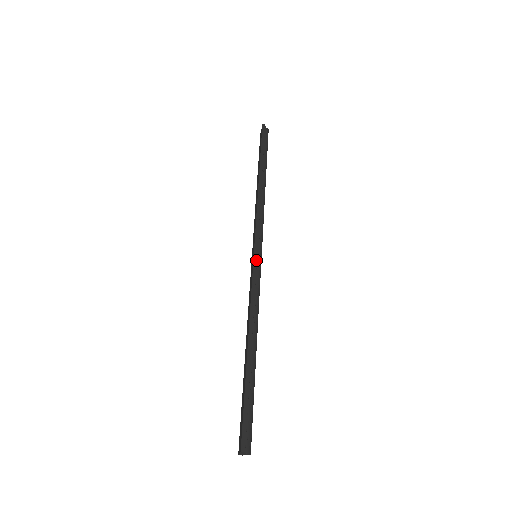
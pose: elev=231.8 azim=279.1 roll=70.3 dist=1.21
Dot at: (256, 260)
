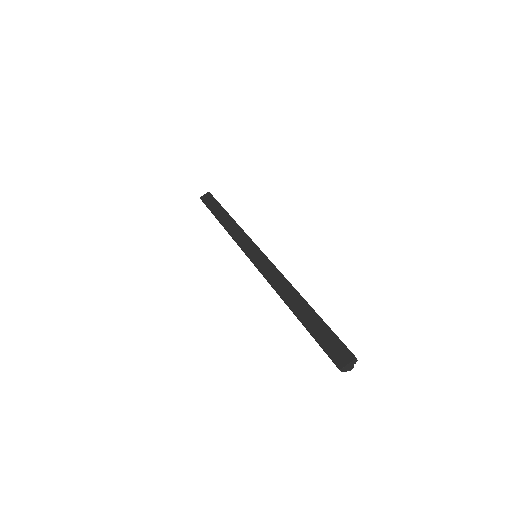
Dot at: (266, 256)
